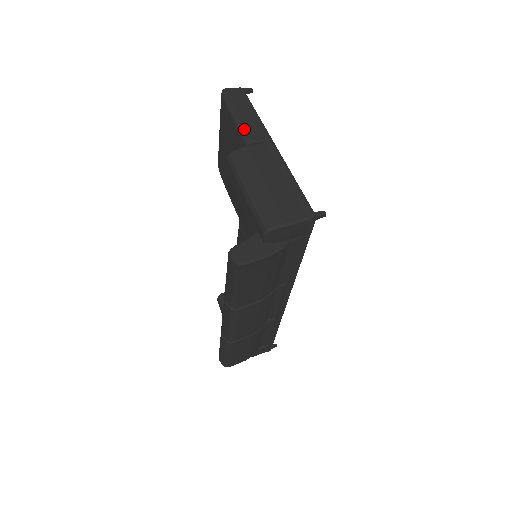
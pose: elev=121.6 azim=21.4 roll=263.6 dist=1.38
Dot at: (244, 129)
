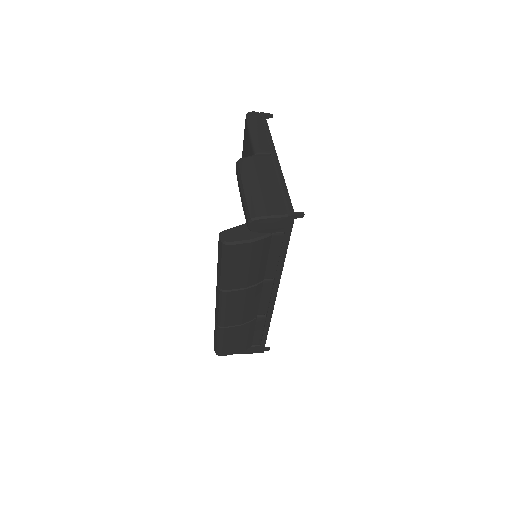
Dot at: (256, 143)
